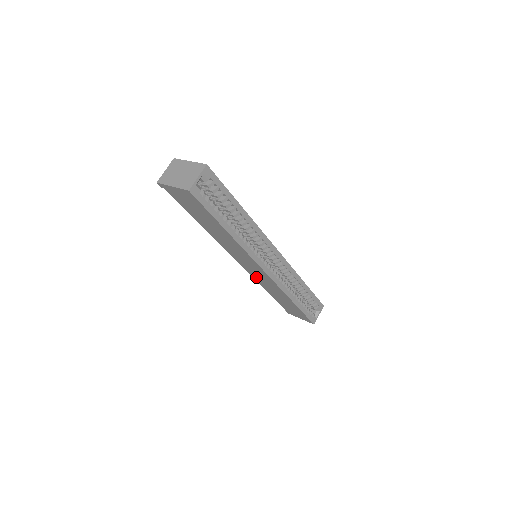
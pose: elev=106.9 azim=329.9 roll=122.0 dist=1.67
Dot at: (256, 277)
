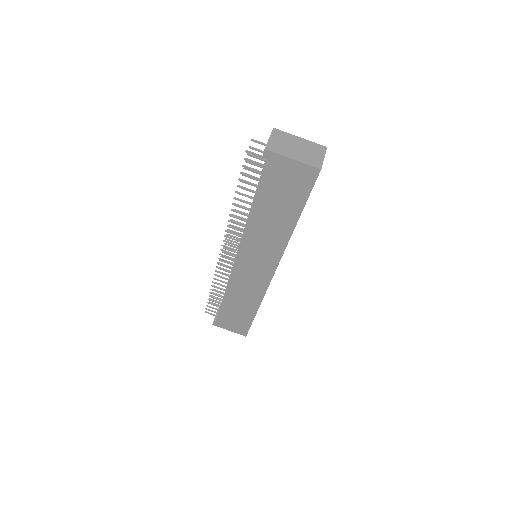
Dot at: (238, 280)
